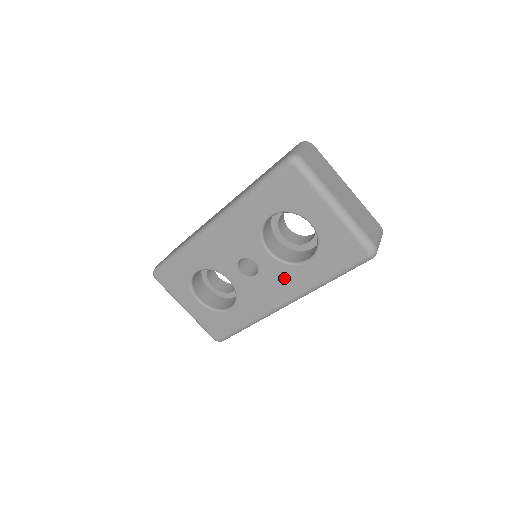
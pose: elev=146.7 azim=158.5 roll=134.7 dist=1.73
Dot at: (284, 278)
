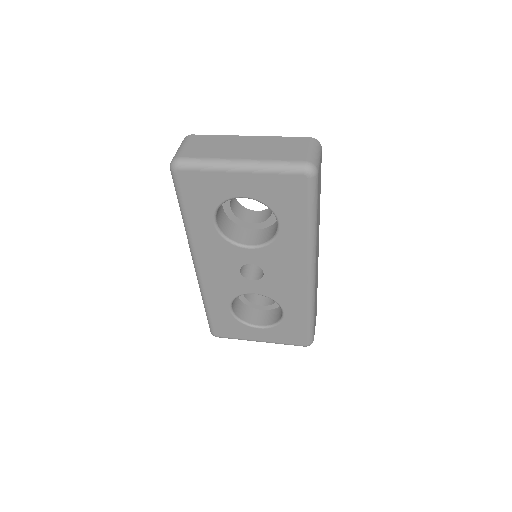
Dot at: (282, 256)
